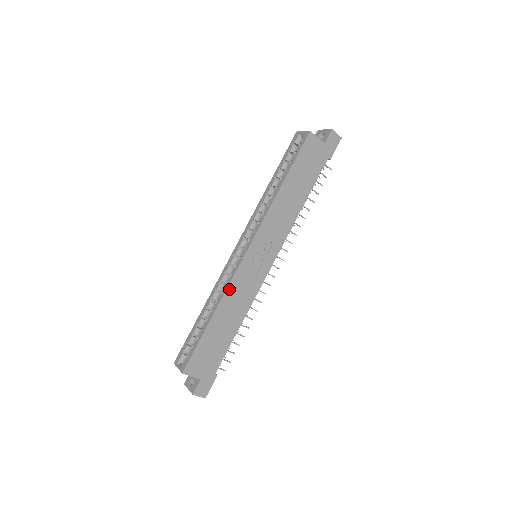
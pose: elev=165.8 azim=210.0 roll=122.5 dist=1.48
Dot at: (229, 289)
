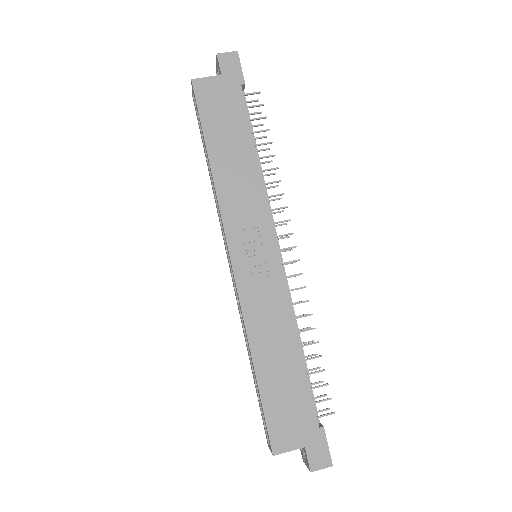
Dot at: (247, 318)
